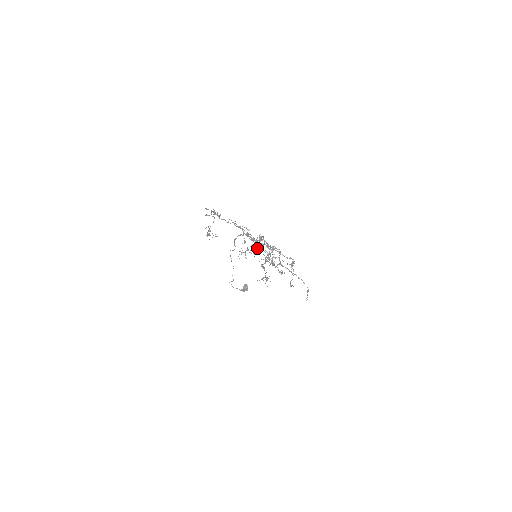
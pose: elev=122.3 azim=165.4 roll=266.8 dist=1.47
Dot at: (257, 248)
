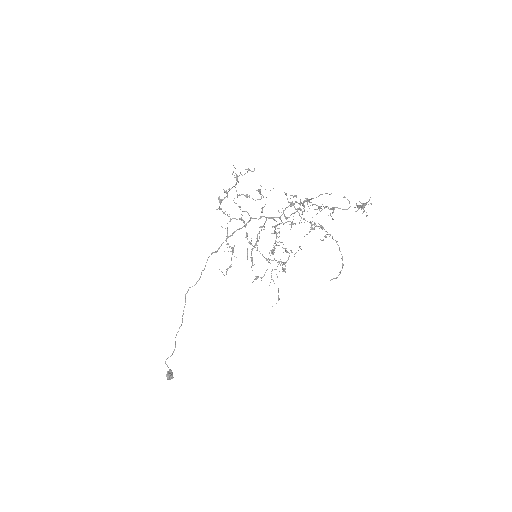
Dot at: occluded
